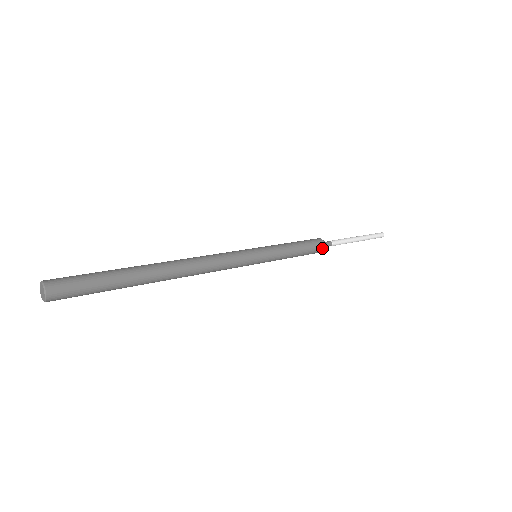
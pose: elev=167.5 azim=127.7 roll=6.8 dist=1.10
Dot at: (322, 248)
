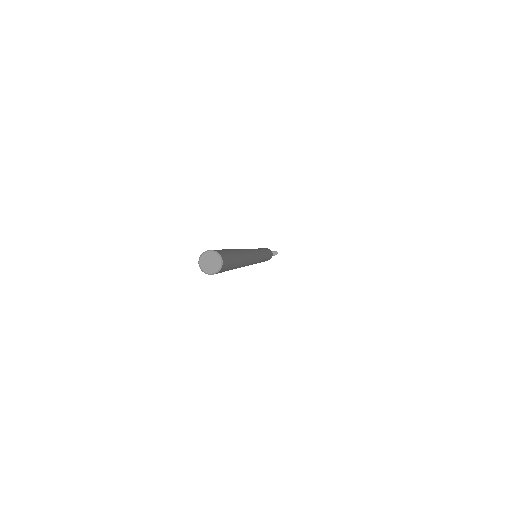
Dot at: occluded
